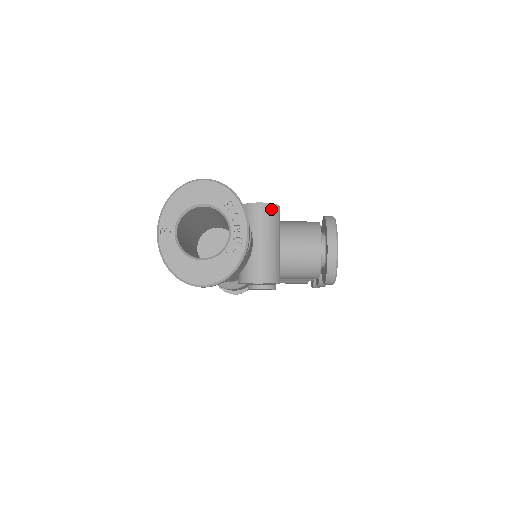
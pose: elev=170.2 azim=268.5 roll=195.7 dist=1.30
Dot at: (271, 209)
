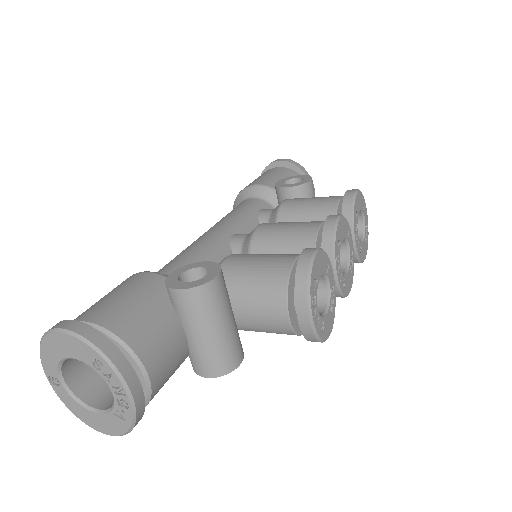
Dot at: (196, 294)
